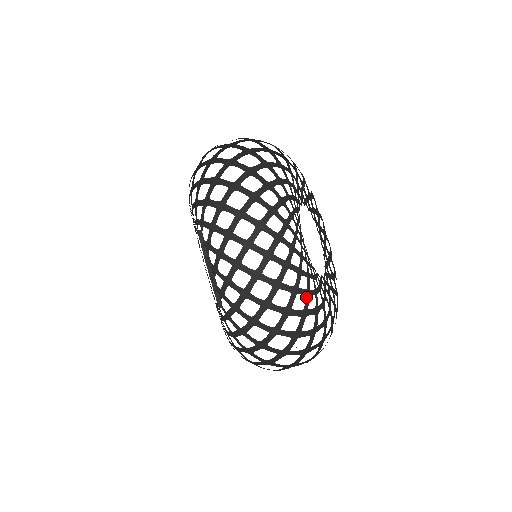
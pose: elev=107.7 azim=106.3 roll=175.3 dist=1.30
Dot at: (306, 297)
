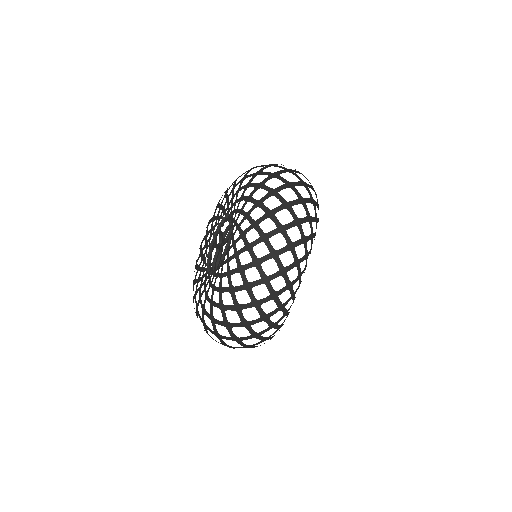
Dot at: (297, 276)
